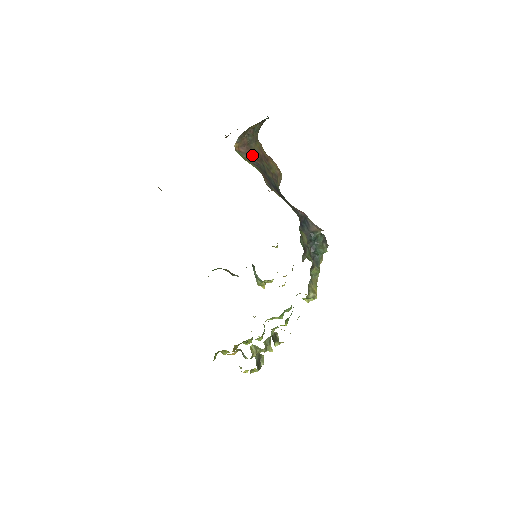
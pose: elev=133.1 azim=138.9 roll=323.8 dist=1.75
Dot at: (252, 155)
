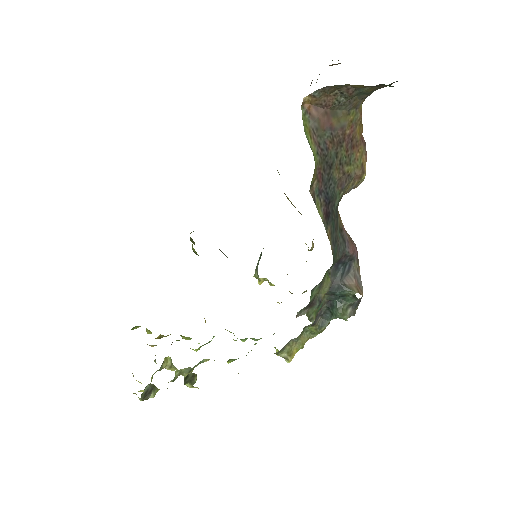
Dot at: (327, 128)
